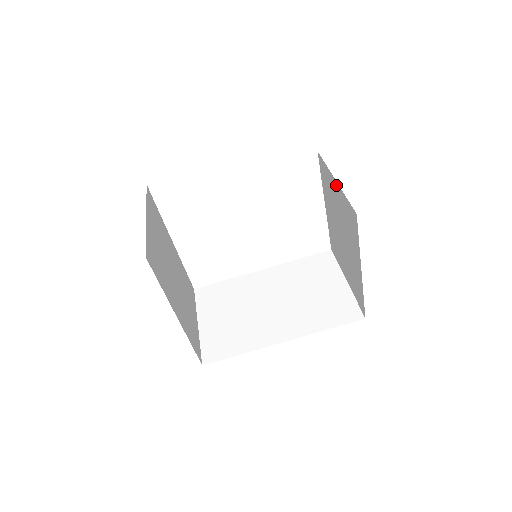
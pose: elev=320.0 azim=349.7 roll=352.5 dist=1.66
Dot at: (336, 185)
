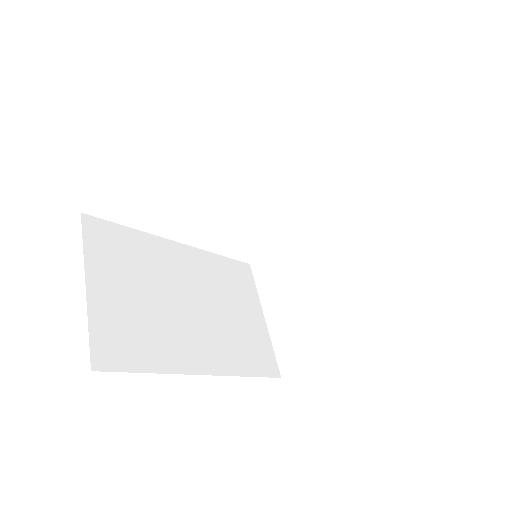
Dot at: (389, 246)
